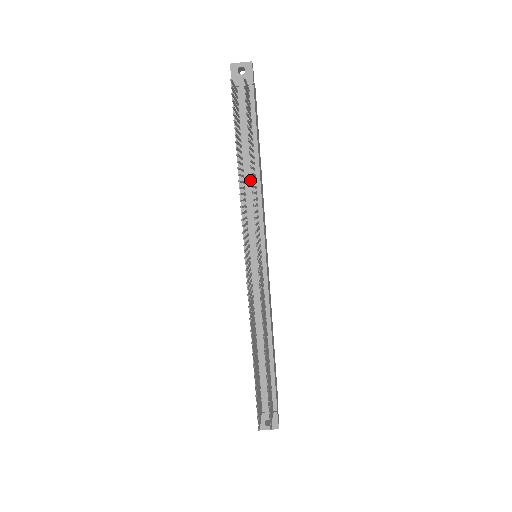
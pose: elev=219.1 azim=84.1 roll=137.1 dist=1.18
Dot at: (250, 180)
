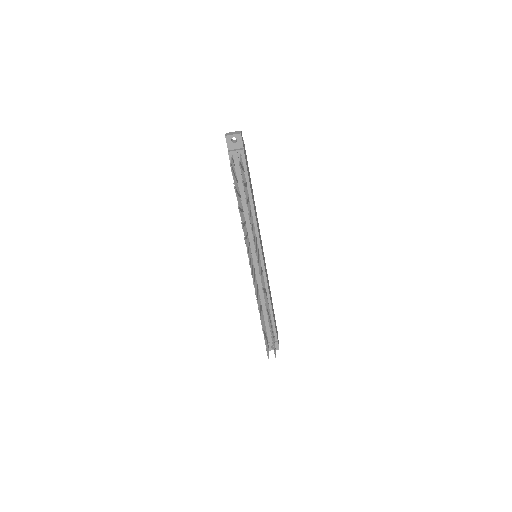
Dot at: occluded
